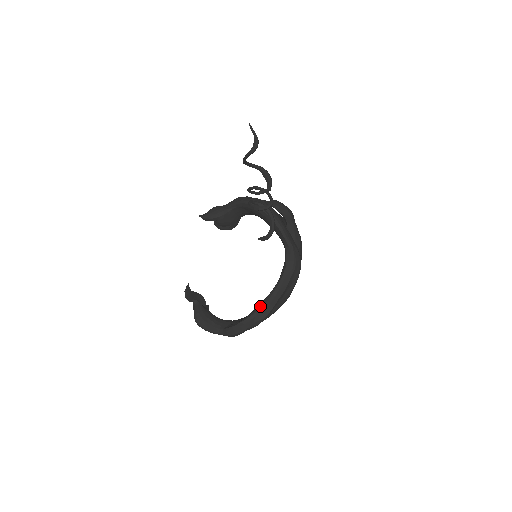
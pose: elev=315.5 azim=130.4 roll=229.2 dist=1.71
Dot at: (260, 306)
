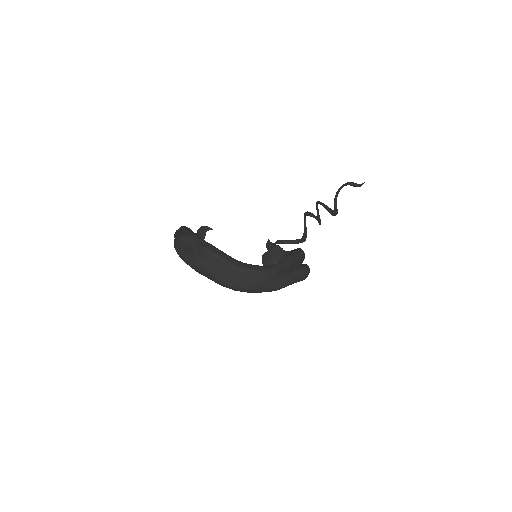
Dot at: occluded
